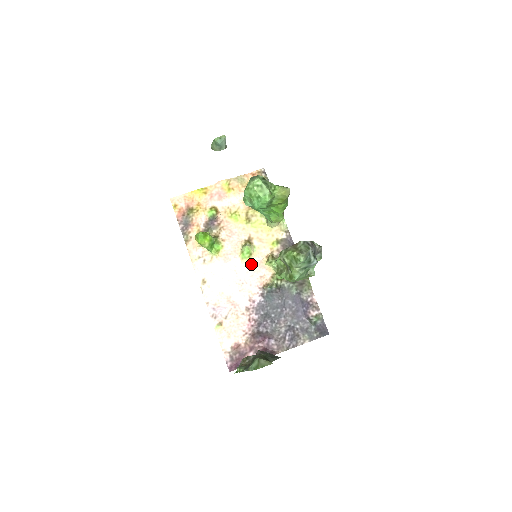
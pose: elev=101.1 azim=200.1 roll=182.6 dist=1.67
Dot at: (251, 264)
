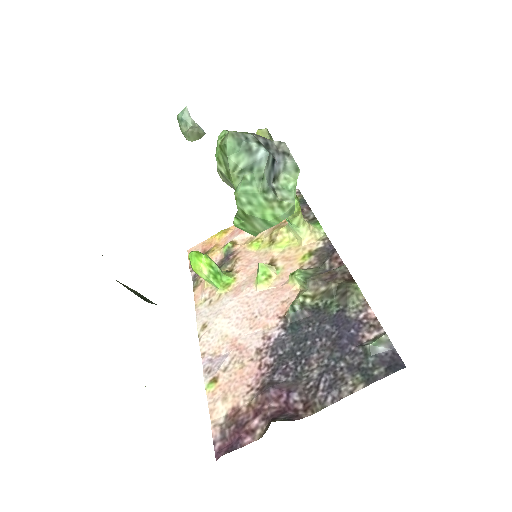
Dot at: (270, 289)
